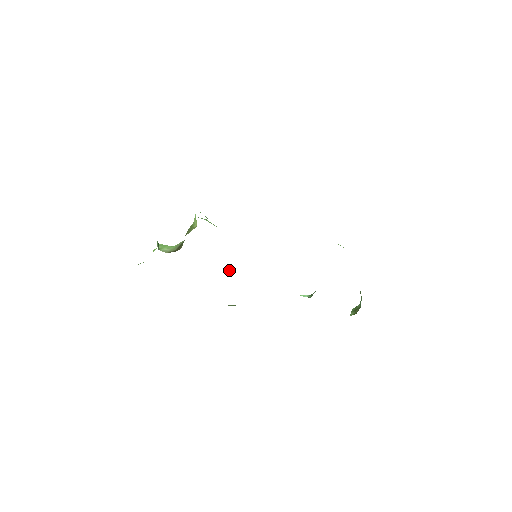
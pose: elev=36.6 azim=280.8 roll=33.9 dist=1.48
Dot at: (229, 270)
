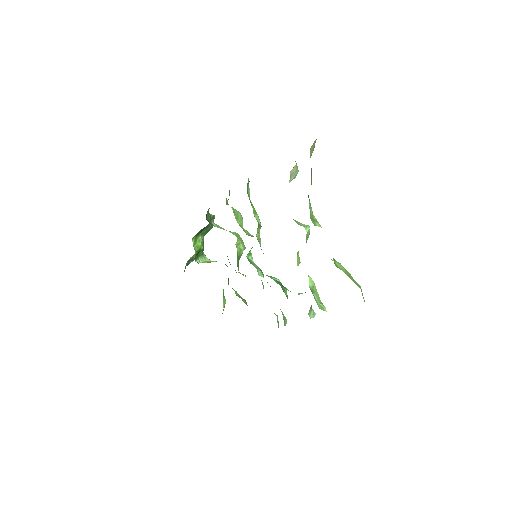
Dot at: occluded
